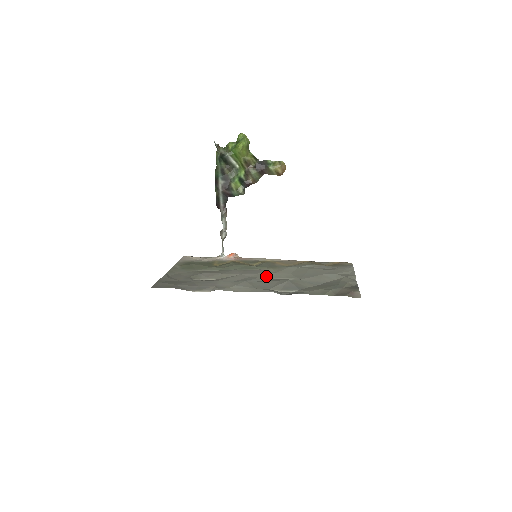
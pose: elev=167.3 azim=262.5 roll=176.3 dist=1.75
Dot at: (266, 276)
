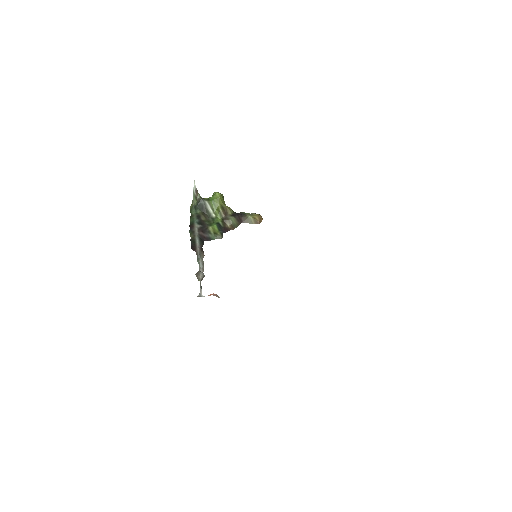
Dot at: occluded
